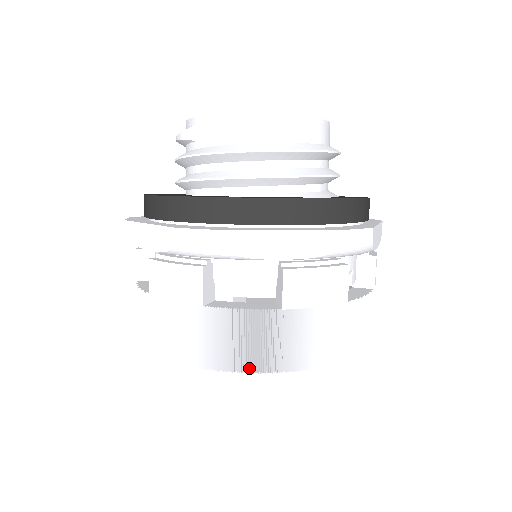
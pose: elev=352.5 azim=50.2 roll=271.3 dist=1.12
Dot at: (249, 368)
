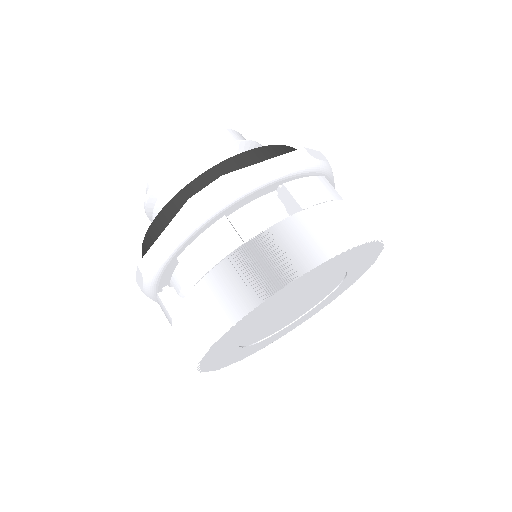
Dot at: (311, 264)
